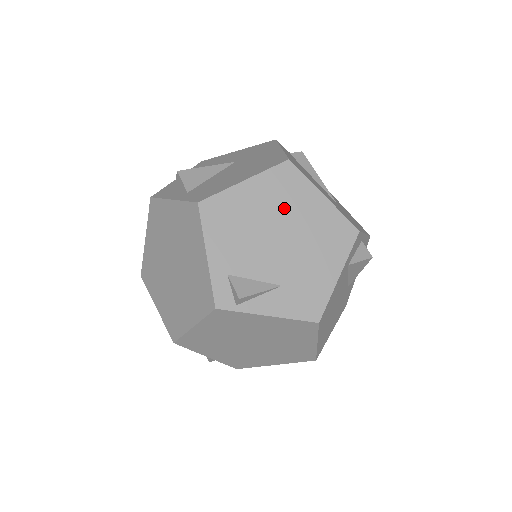
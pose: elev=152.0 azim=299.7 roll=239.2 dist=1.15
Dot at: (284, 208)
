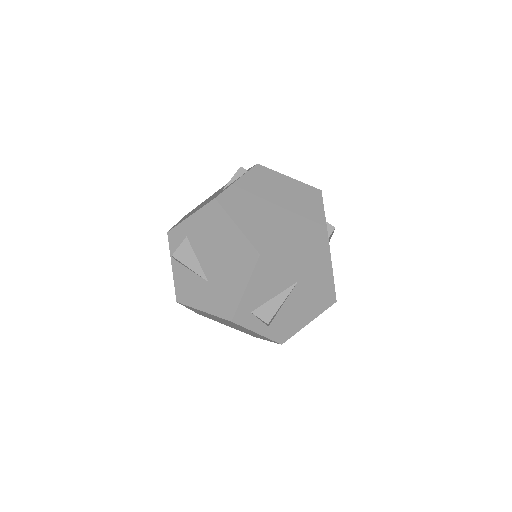
Dot at: occluded
